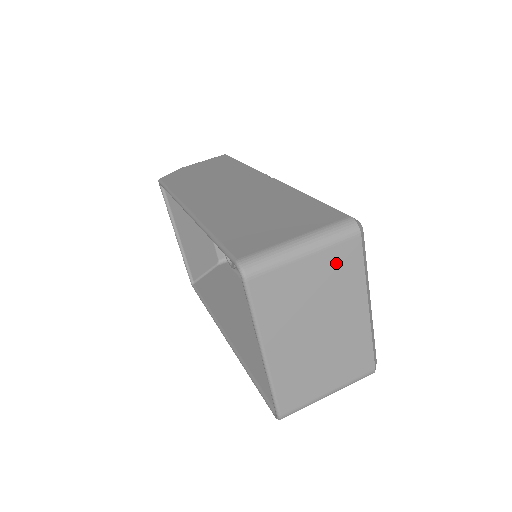
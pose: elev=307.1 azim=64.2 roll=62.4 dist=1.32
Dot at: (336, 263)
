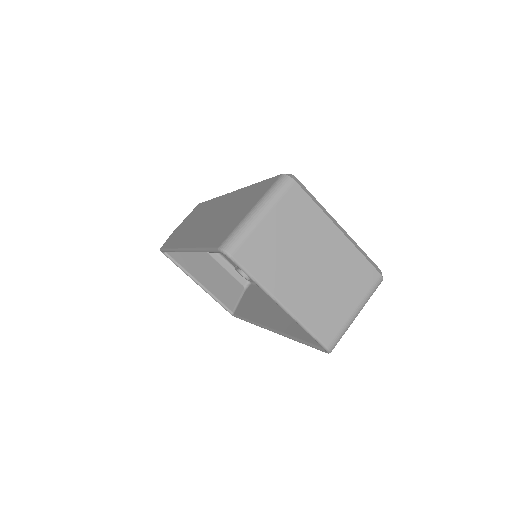
Dot at: (291, 211)
